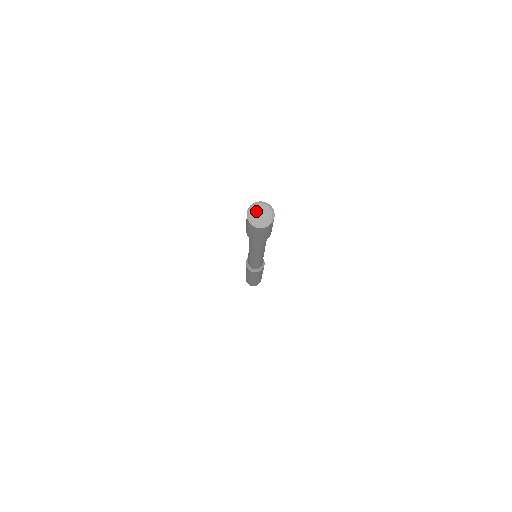
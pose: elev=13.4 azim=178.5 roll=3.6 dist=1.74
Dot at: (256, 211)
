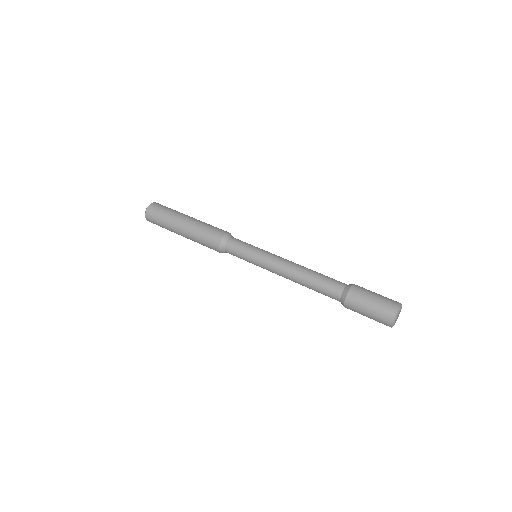
Dot at: occluded
